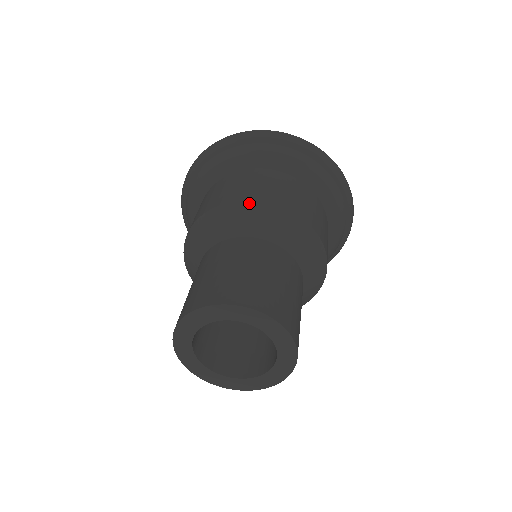
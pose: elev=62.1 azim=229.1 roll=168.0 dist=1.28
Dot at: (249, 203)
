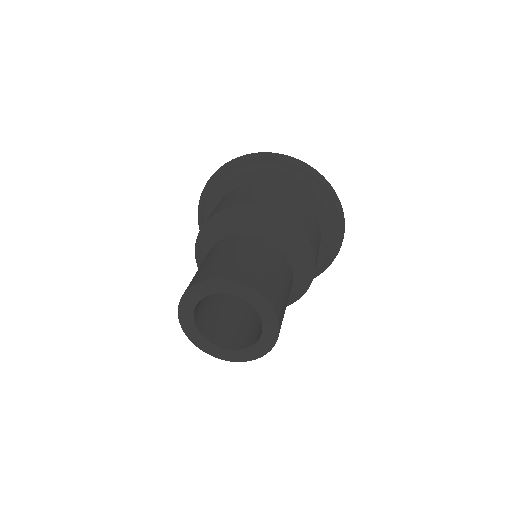
Dot at: (267, 210)
